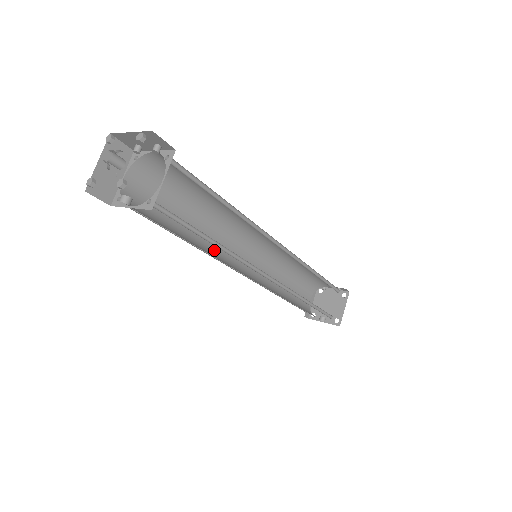
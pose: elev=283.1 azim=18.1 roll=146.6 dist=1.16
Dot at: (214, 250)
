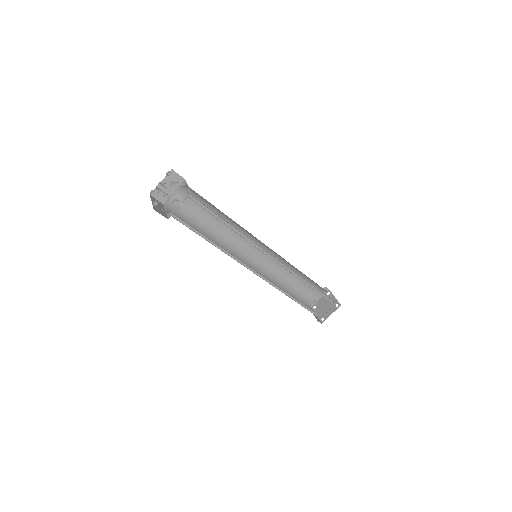
Dot at: (231, 256)
